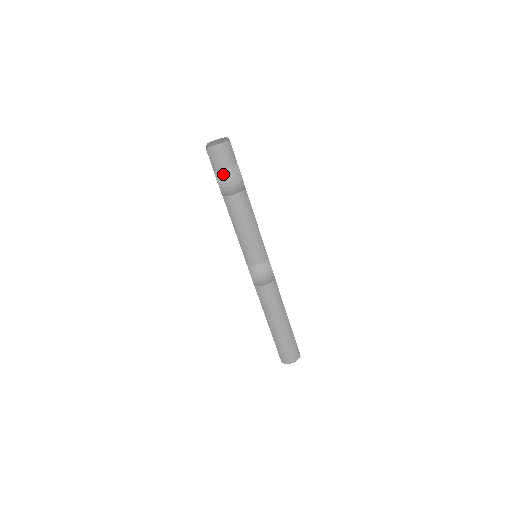
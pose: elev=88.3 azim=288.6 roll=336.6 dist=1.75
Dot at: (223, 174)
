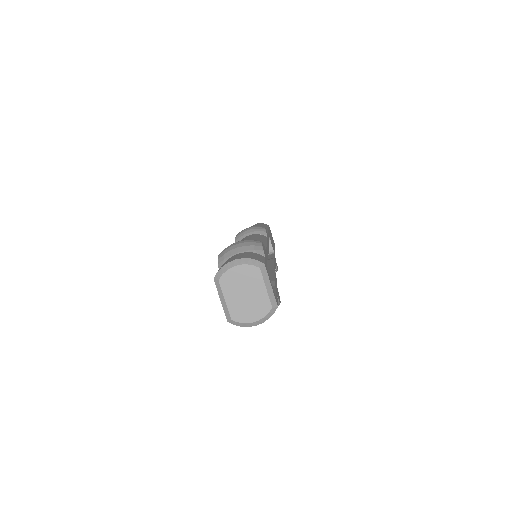
Dot at: occluded
